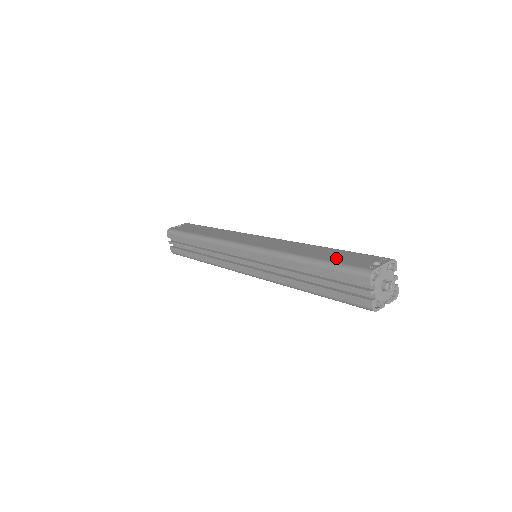
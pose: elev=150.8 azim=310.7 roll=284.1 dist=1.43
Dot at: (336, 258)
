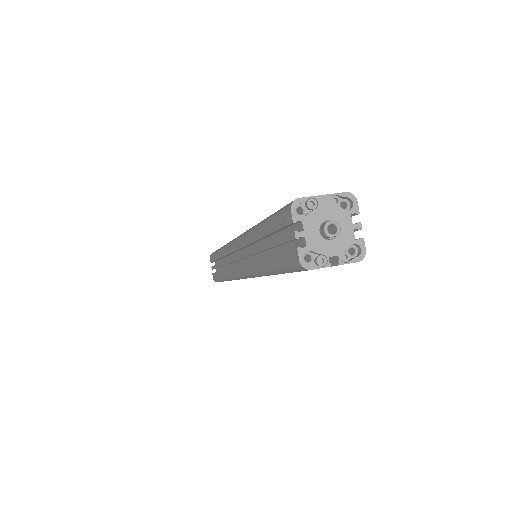
Dot at: occluded
